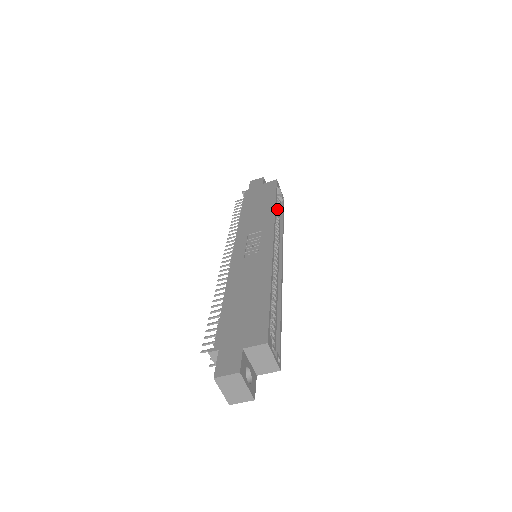
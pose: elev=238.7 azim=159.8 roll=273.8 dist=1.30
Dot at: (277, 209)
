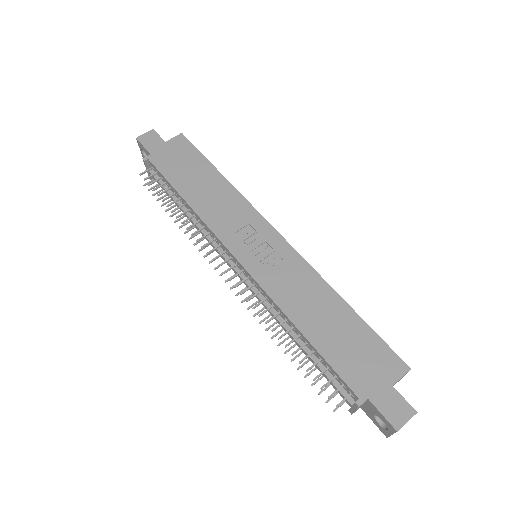
Dot at: occluded
